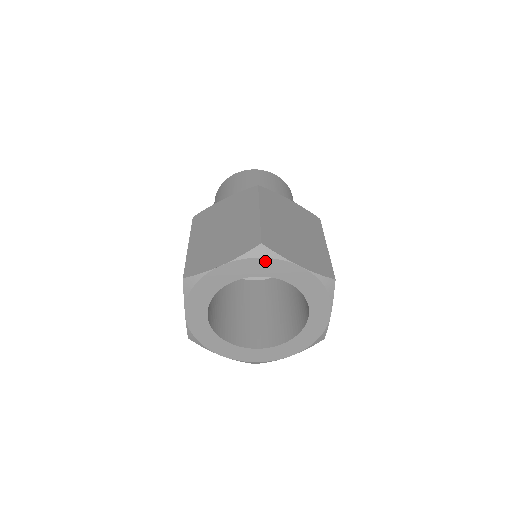
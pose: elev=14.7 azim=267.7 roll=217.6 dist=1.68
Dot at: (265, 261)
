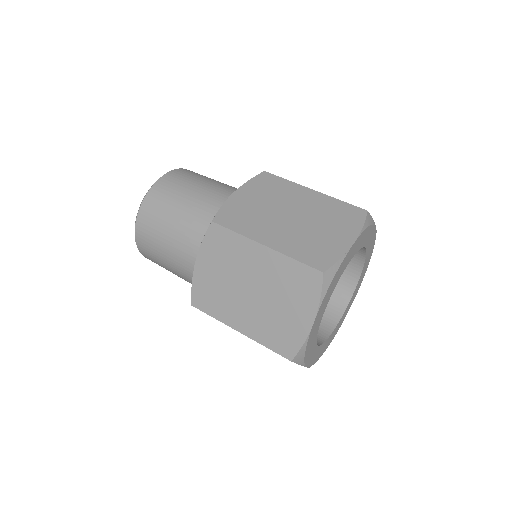
Dot at: (369, 229)
